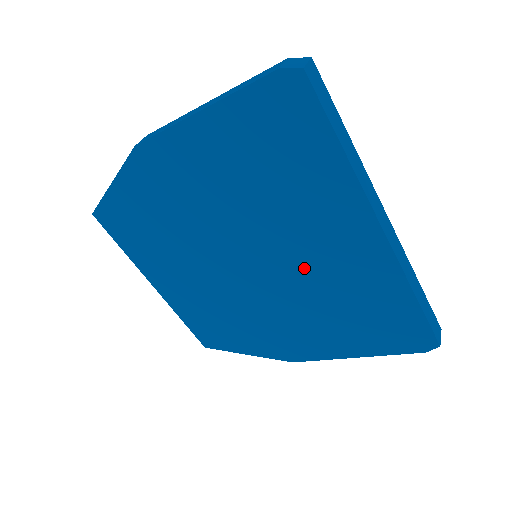
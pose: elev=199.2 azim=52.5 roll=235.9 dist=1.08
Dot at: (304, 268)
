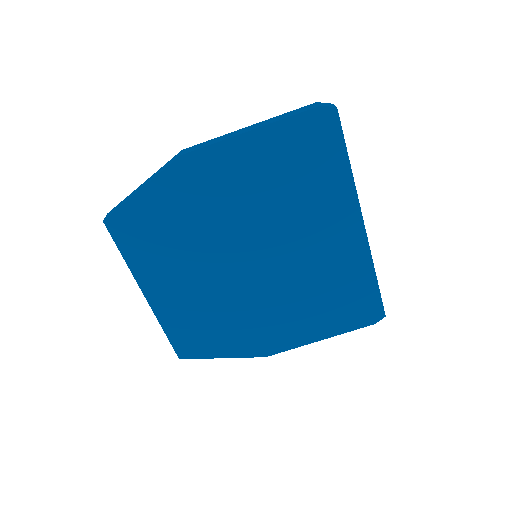
Dot at: (300, 261)
